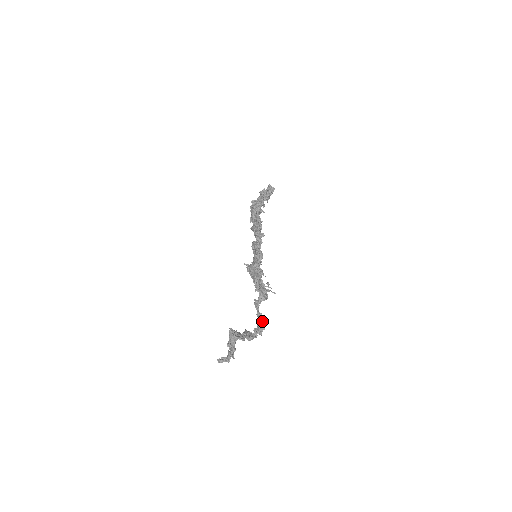
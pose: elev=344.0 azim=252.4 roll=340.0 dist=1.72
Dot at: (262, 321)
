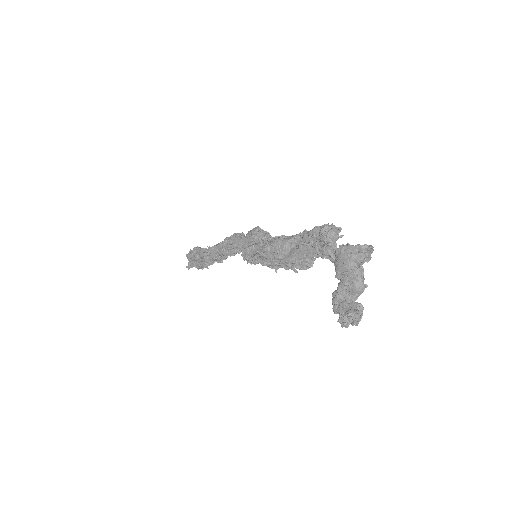
Dot at: occluded
